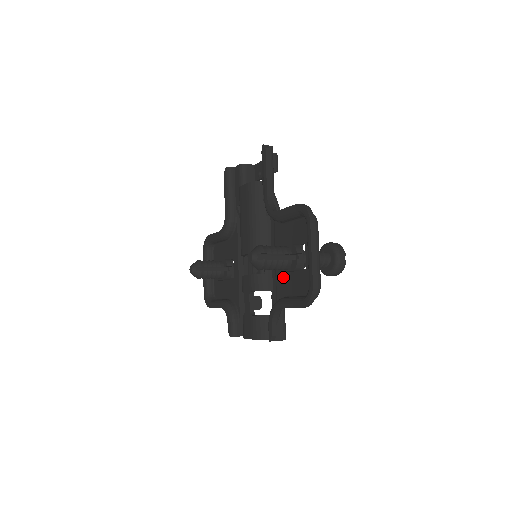
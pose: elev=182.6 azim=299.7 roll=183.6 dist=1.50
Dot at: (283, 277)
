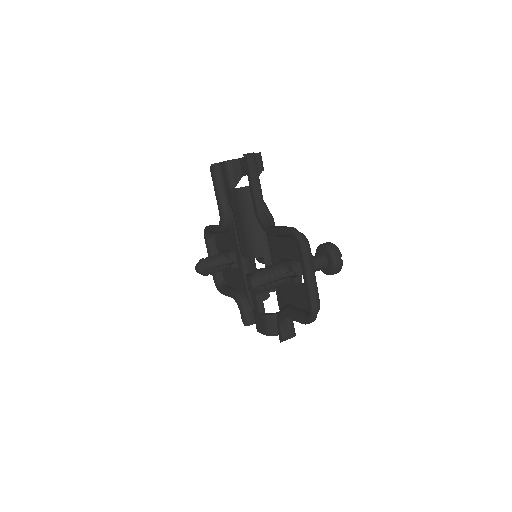
Dot at: (284, 286)
